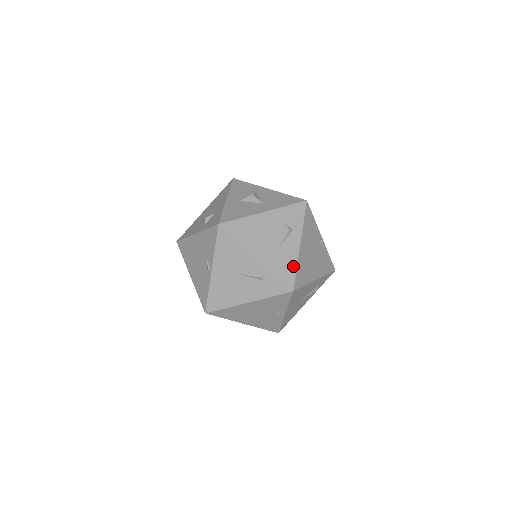
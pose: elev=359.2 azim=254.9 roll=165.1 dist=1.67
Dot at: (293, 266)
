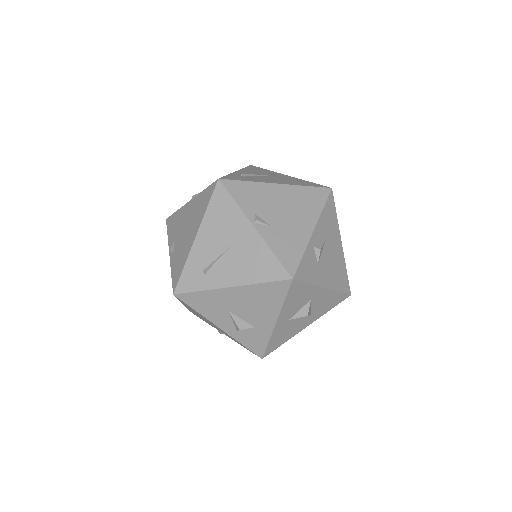
Dot at: occluded
